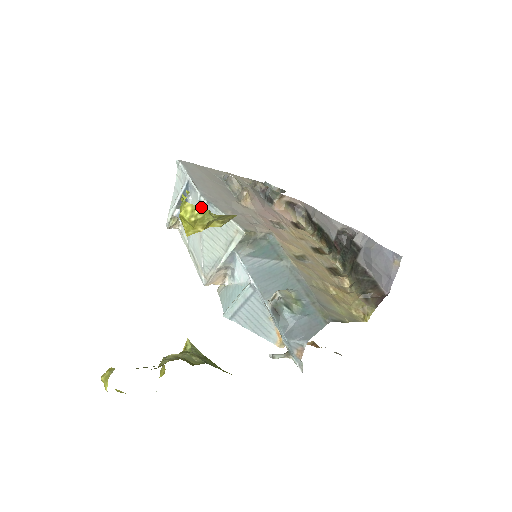
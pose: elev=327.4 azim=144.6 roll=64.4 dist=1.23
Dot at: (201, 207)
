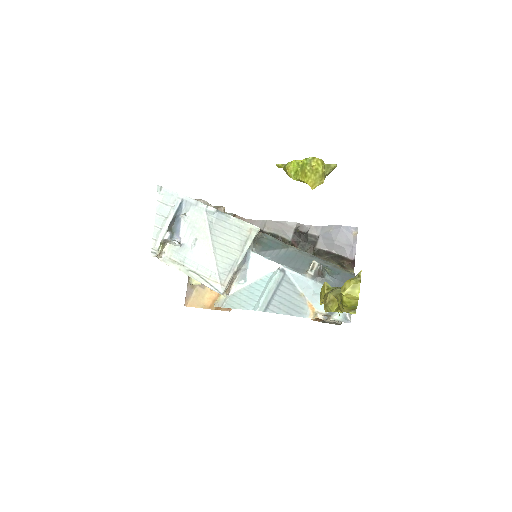
Dot at: (323, 162)
